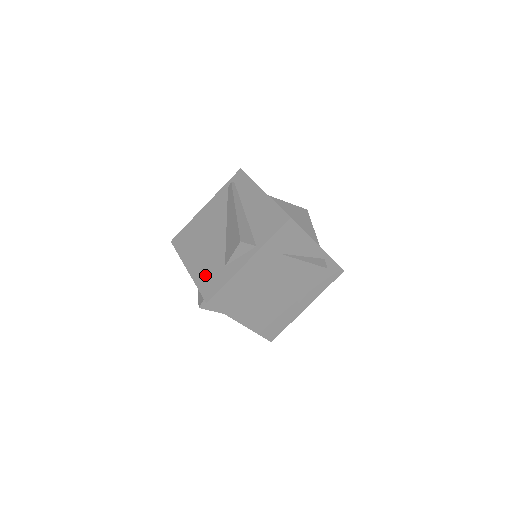
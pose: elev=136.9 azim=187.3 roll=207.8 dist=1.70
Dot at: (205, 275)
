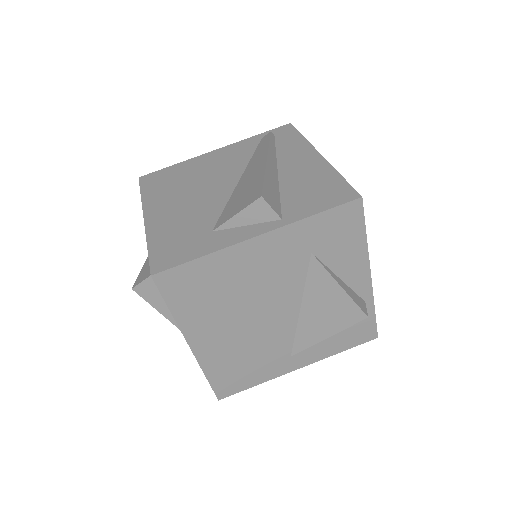
Dot at: (170, 234)
